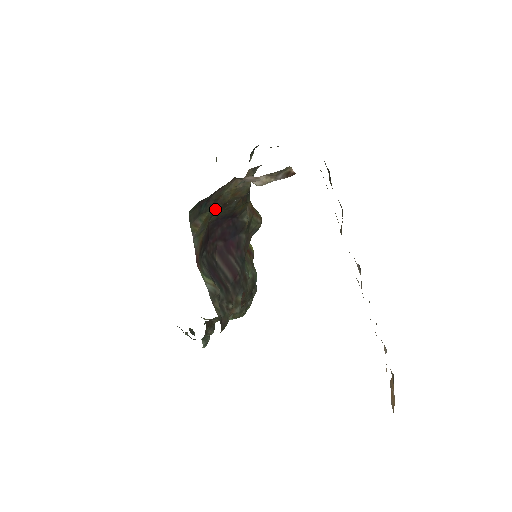
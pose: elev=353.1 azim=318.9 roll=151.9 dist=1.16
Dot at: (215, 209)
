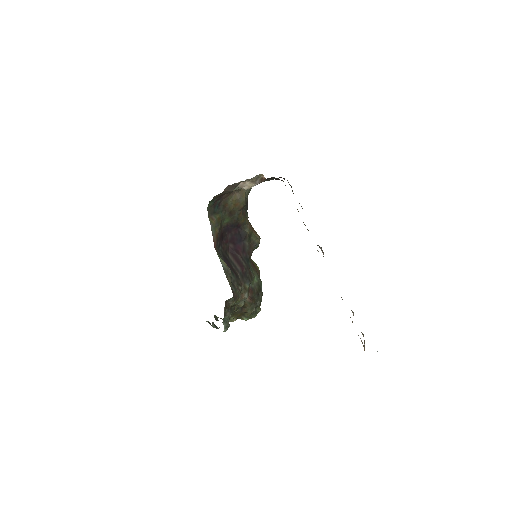
Dot at: (225, 215)
